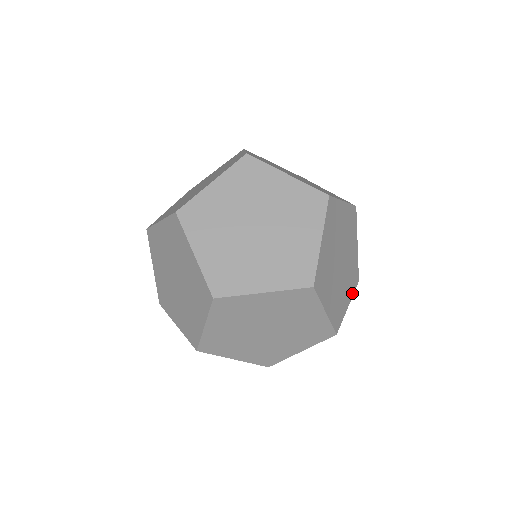
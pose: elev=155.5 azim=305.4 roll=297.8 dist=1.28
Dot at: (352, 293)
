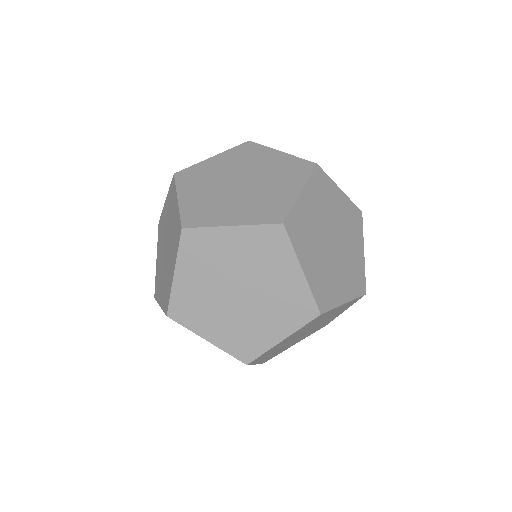
Dot at: occluded
